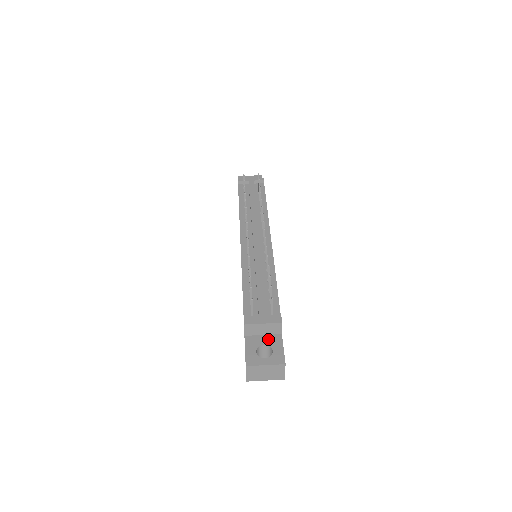
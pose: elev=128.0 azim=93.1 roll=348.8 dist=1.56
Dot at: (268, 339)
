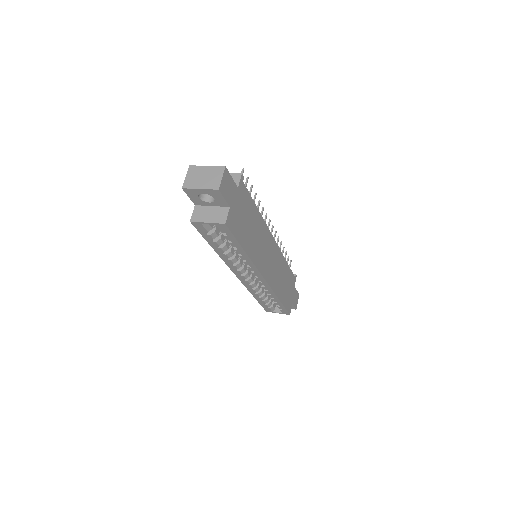
Dot at: occluded
